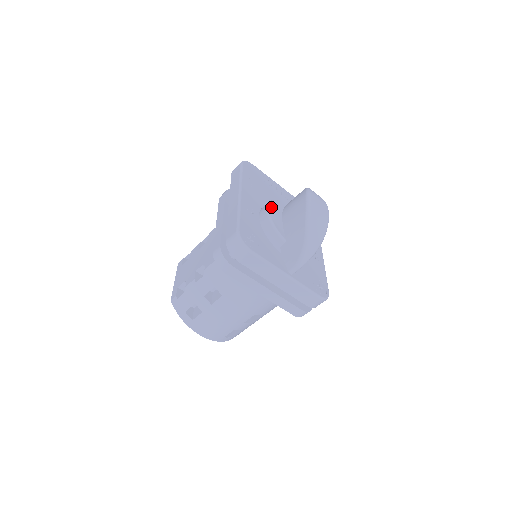
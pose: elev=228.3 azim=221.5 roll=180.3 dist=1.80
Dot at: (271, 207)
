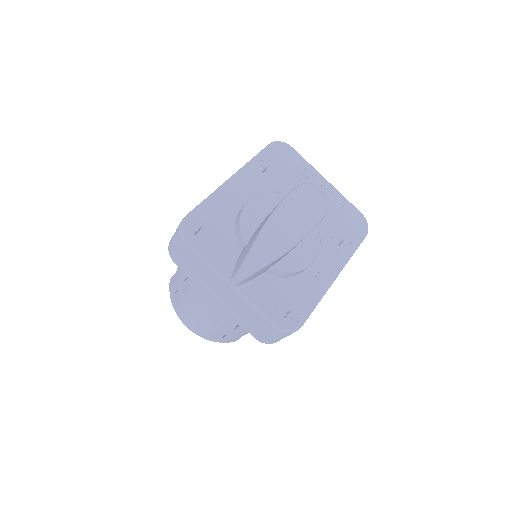
Dot at: (258, 199)
